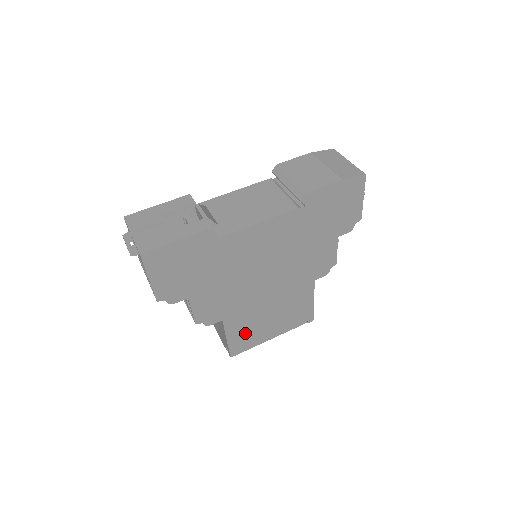
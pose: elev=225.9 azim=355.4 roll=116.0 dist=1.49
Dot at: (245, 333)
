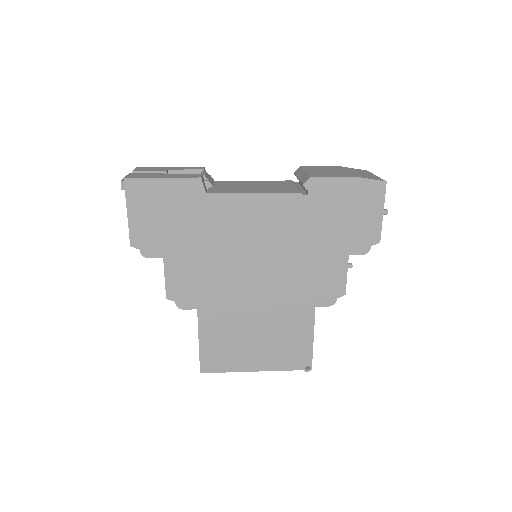
Dot at: (222, 344)
